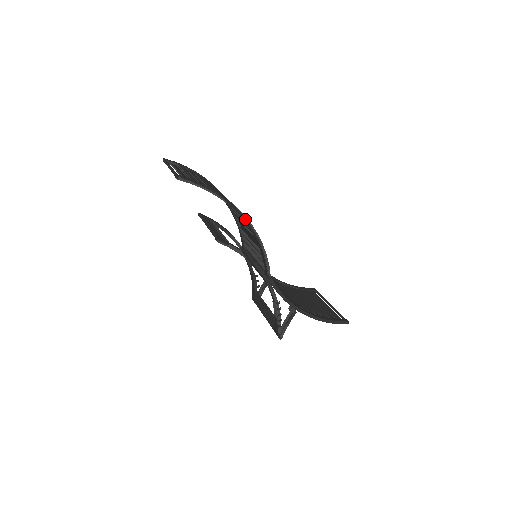
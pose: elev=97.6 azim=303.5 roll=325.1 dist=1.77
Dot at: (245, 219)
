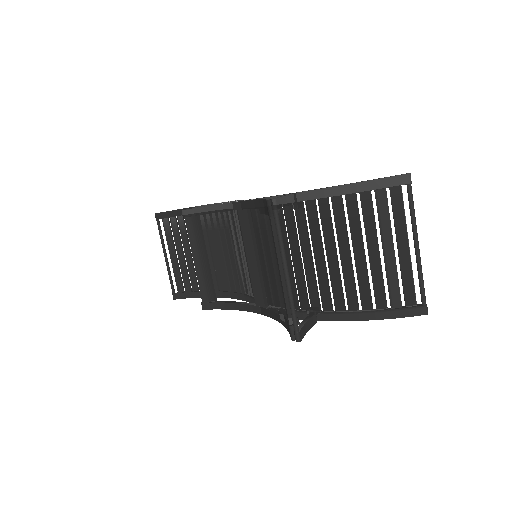
Dot at: (215, 204)
